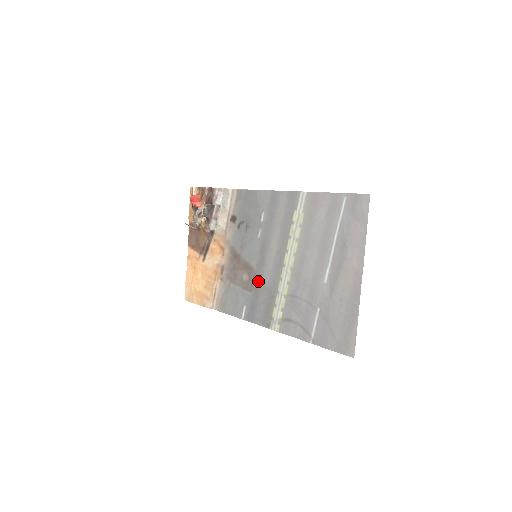
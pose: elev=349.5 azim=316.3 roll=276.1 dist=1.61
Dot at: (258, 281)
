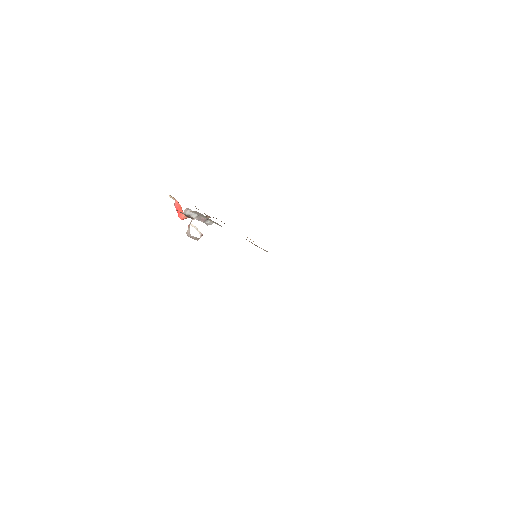
Dot at: occluded
